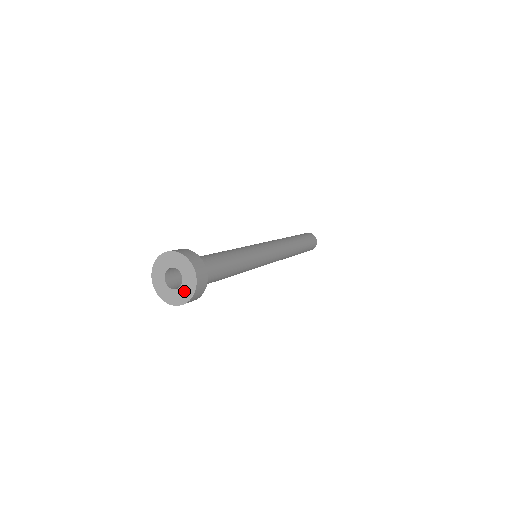
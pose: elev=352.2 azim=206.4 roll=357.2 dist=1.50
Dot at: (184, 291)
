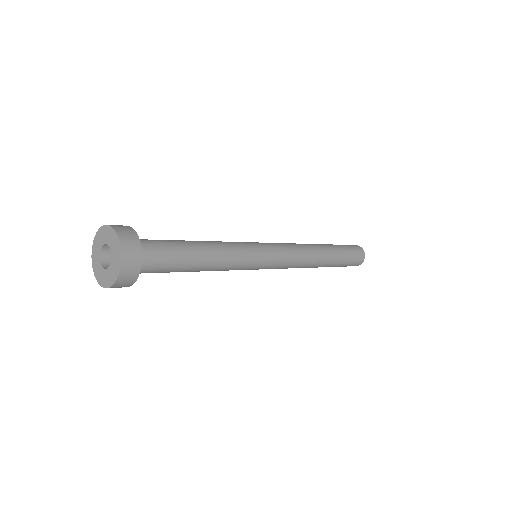
Dot at: (115, 256)
